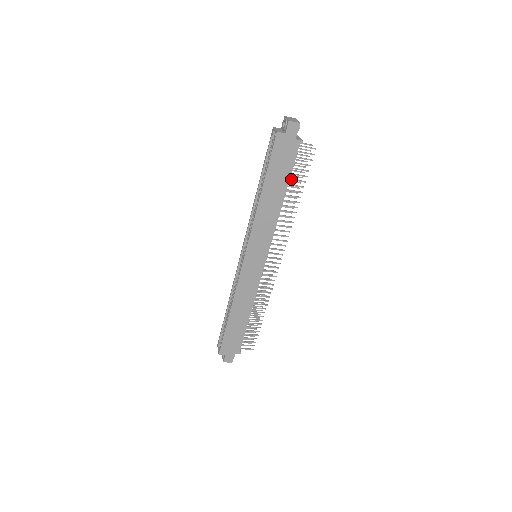
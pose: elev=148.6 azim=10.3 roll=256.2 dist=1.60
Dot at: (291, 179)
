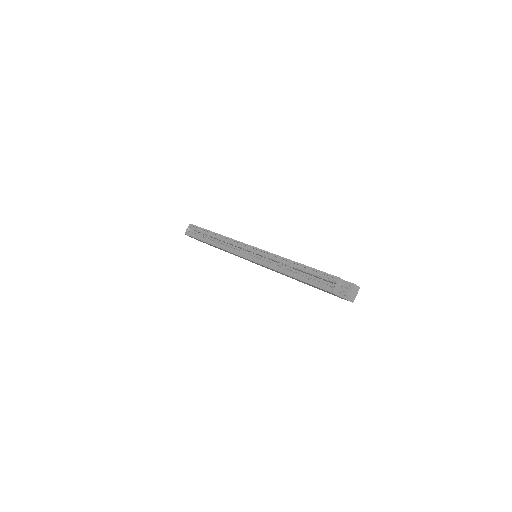
Dot at: occluded
